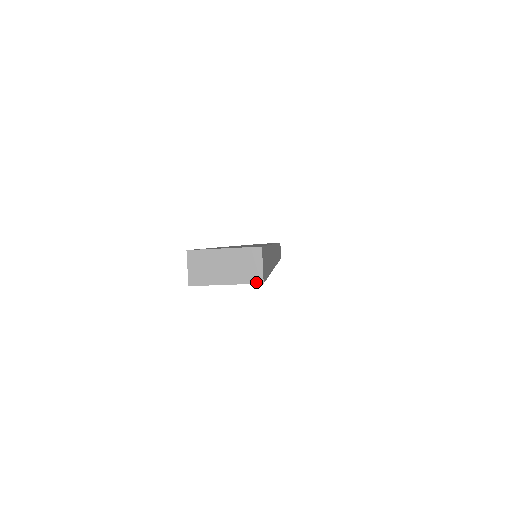
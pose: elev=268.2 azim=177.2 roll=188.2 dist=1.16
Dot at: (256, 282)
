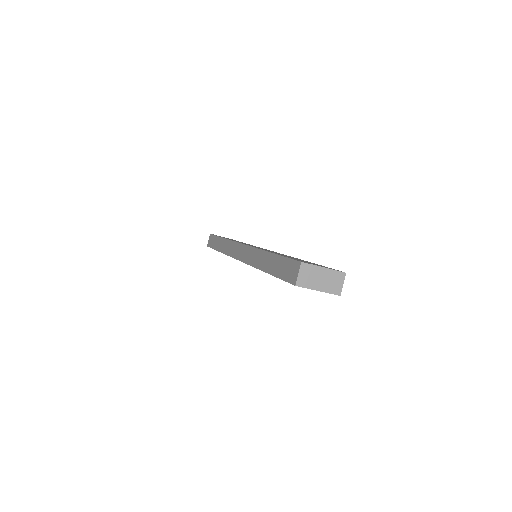
Dot at: (336, 294)
